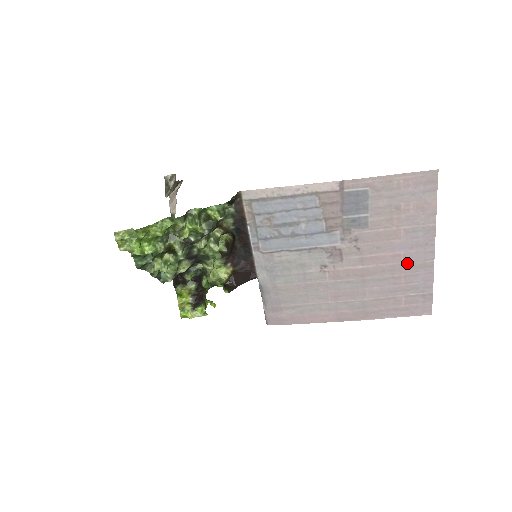
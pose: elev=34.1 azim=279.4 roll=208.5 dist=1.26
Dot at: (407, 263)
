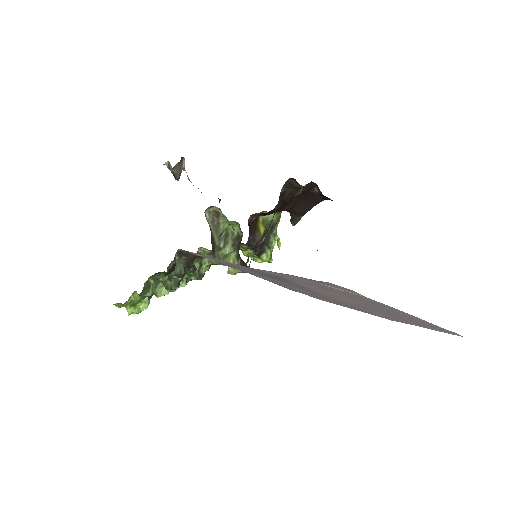
Dot at: (386, 311)
